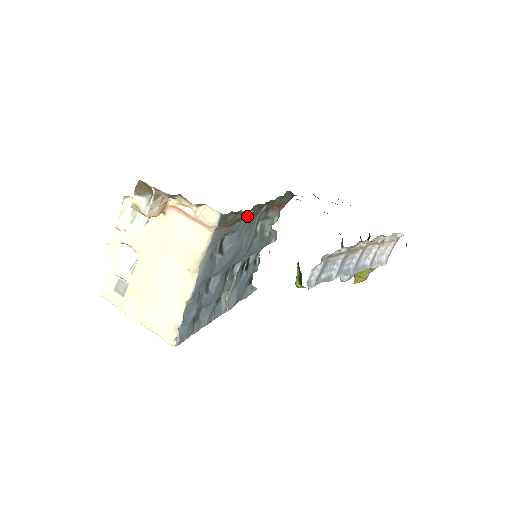
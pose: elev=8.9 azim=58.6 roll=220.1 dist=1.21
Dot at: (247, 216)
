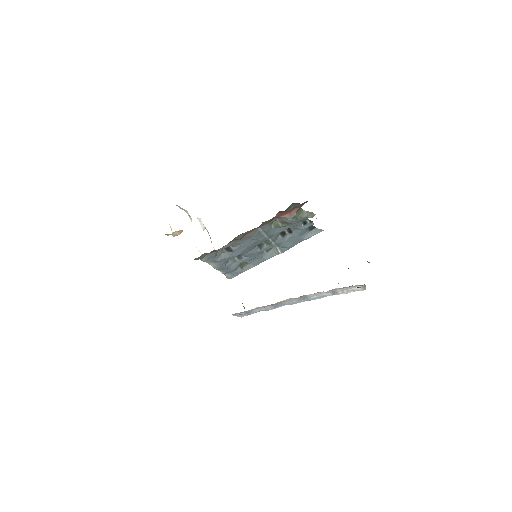
Dot at: (236, 239)
